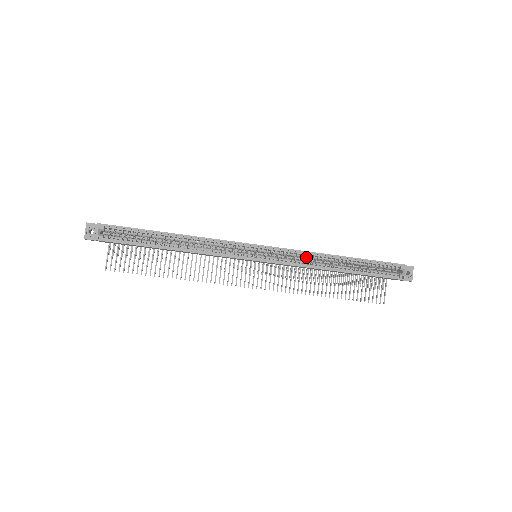
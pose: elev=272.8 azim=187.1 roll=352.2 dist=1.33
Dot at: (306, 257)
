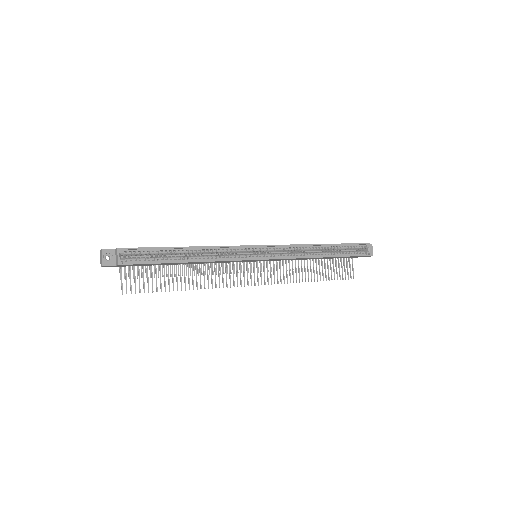
Dot at: (298, 249)
